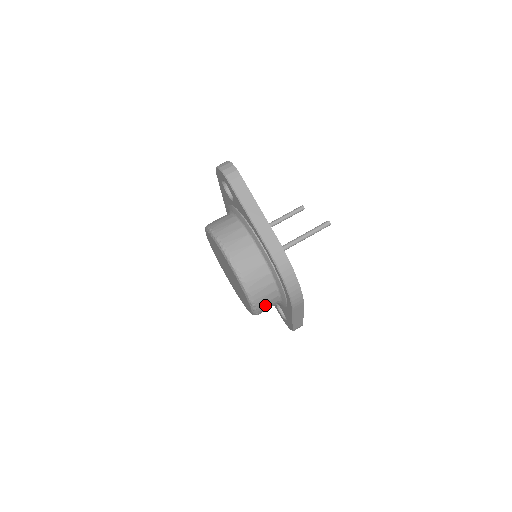
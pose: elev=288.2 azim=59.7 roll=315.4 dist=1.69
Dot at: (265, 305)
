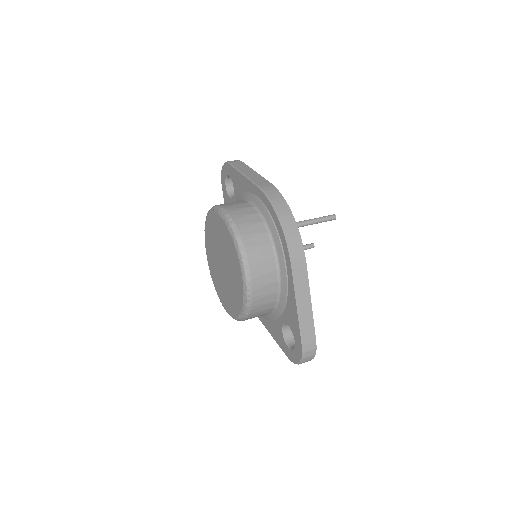
Dot at: (259, 266)
